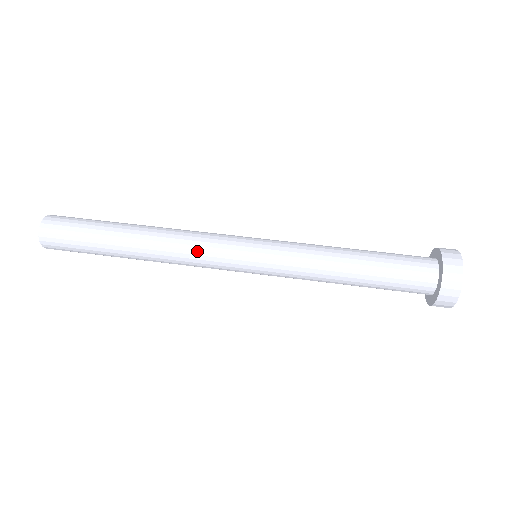
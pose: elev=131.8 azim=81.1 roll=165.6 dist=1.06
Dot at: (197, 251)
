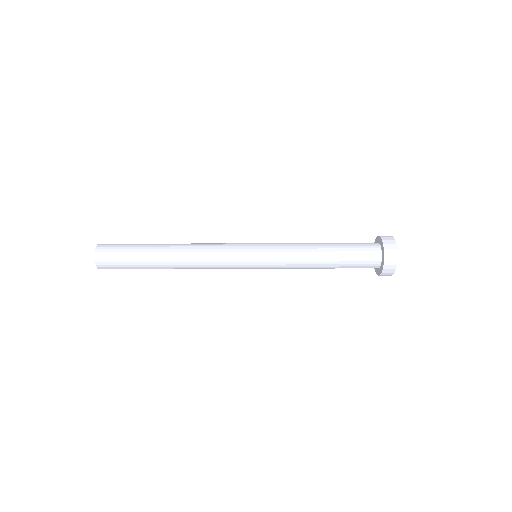
Dot at: (215, 259)
